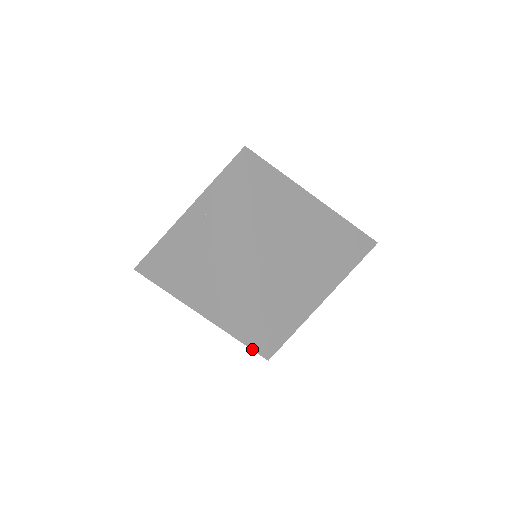
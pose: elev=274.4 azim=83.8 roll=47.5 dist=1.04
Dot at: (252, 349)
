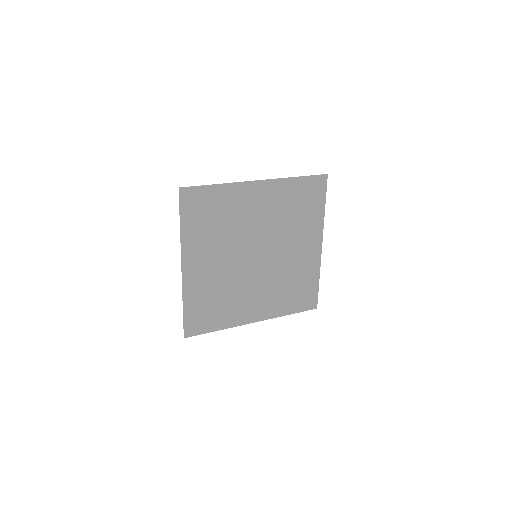
Dot at: occluded
